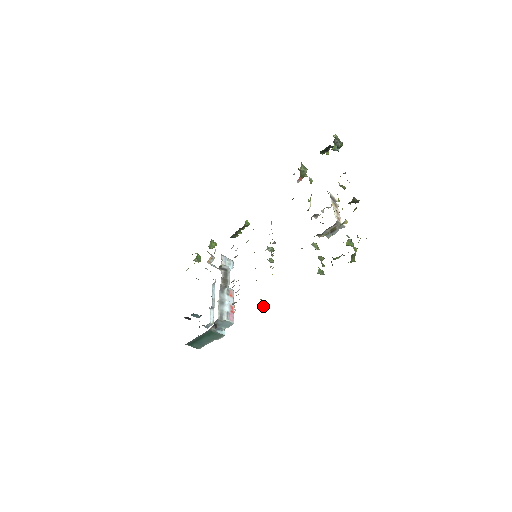
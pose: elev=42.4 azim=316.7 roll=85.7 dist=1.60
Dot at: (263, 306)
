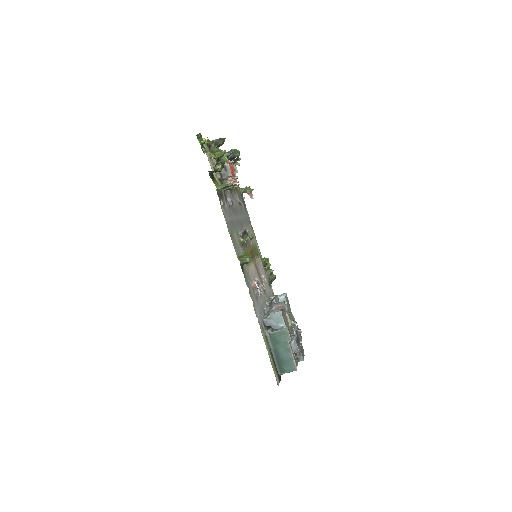
Dot at: (241, 258)
